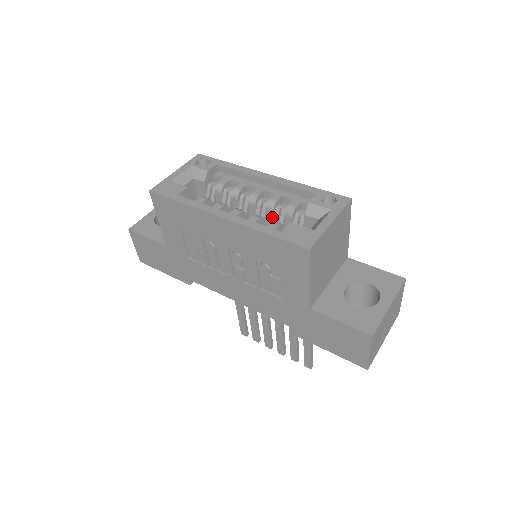
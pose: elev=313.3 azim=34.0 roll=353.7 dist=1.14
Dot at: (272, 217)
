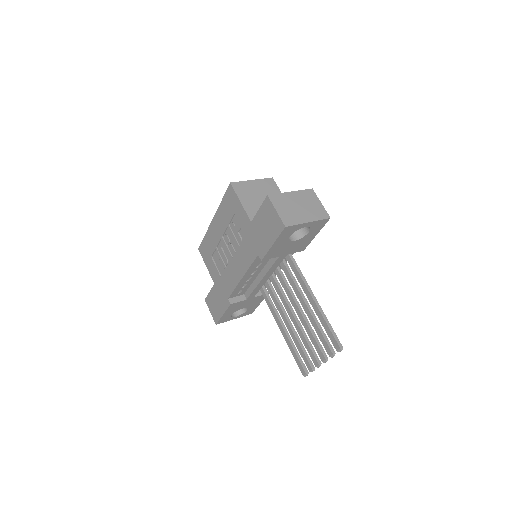
Dot at: occluded
